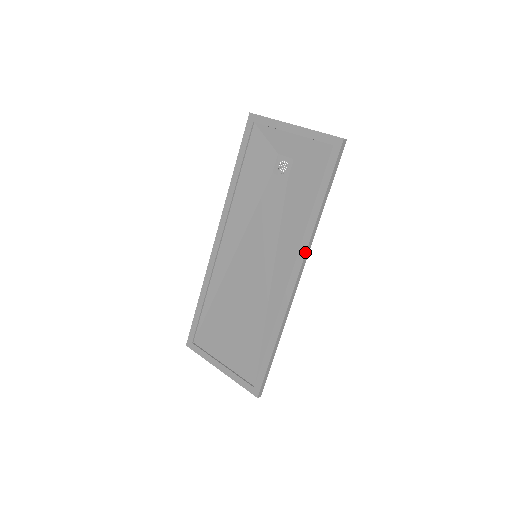
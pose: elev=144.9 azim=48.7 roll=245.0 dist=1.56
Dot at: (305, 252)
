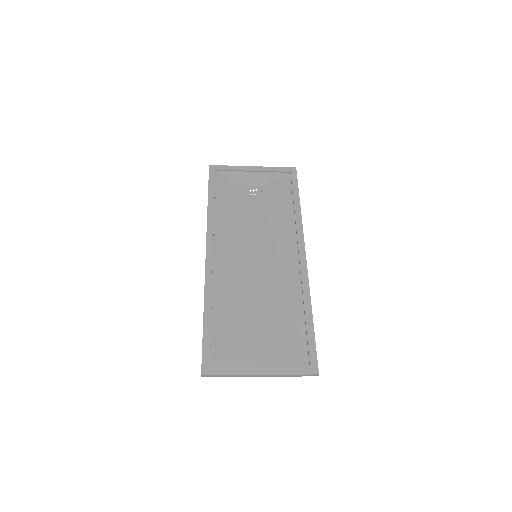
Dot at: (303, 235)
